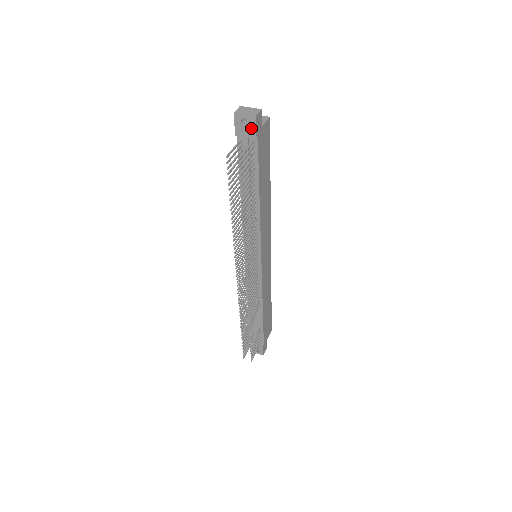
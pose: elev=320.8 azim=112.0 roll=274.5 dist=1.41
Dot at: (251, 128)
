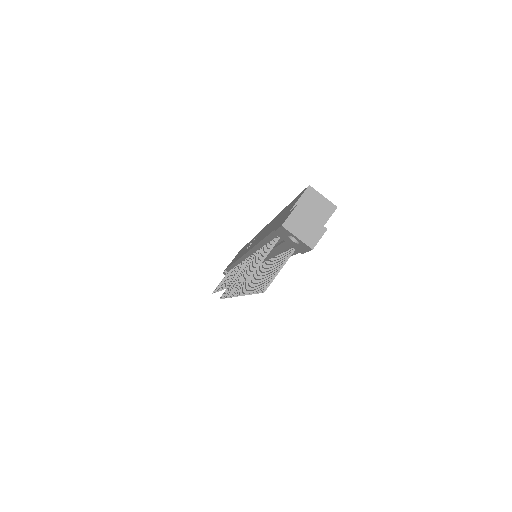
Dot at: (300, 247)
